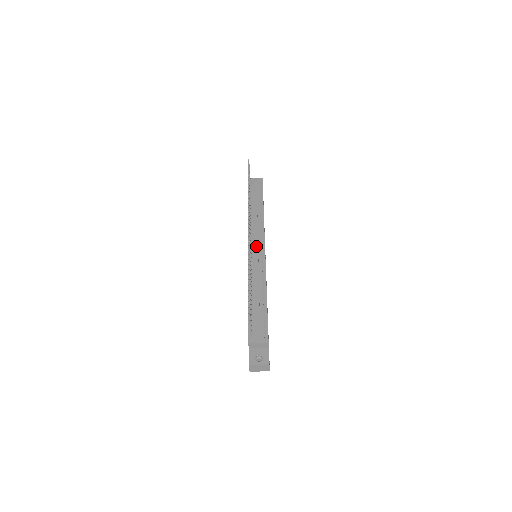
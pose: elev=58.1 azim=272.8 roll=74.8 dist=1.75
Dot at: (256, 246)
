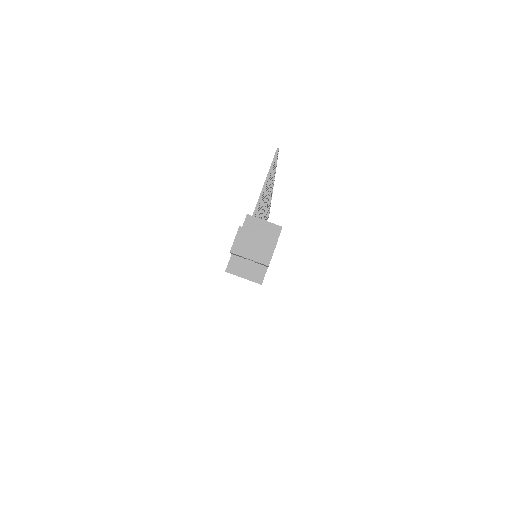
Dot at: occluded
